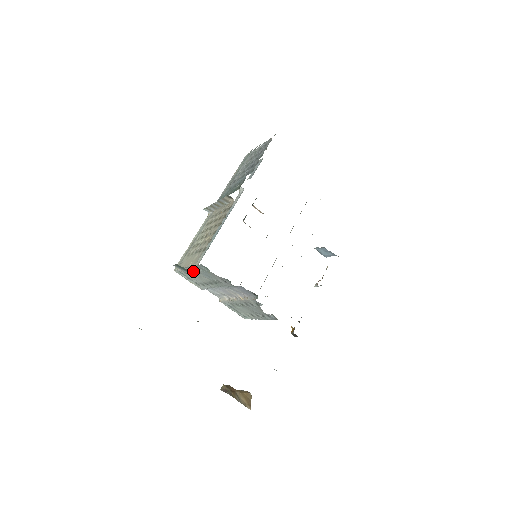
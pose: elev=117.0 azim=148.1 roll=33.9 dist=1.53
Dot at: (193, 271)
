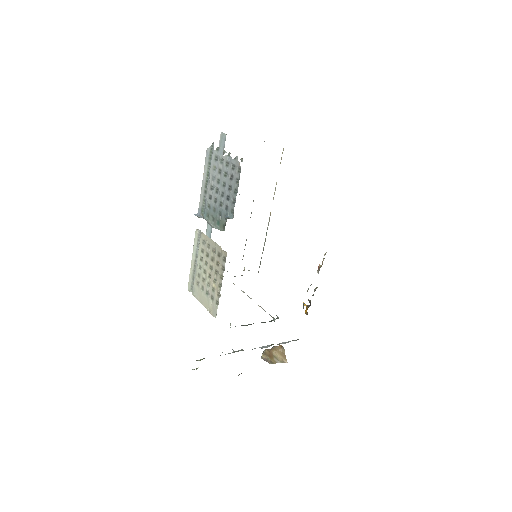
Dot at: occluded
